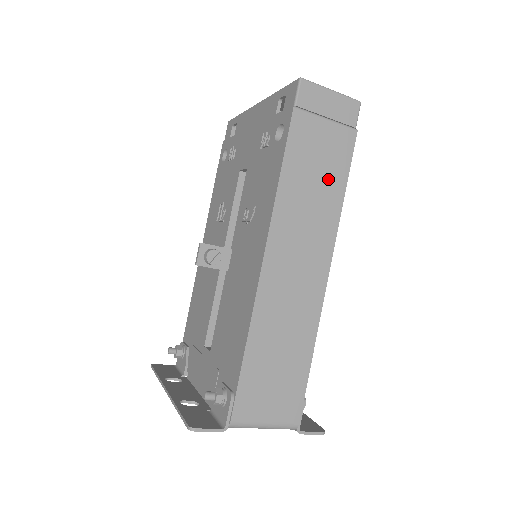
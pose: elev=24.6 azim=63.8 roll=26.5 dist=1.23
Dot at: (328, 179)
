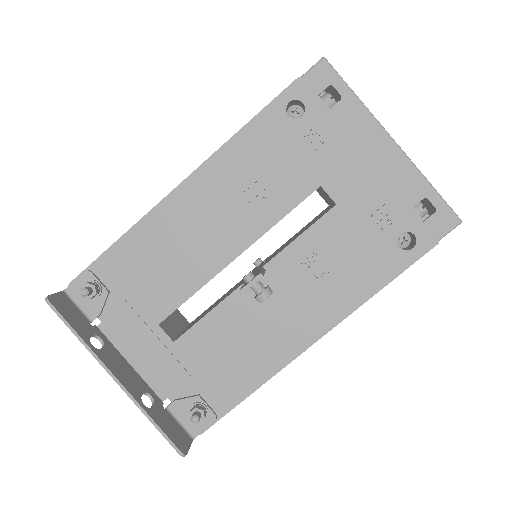
Dot at: occluded
